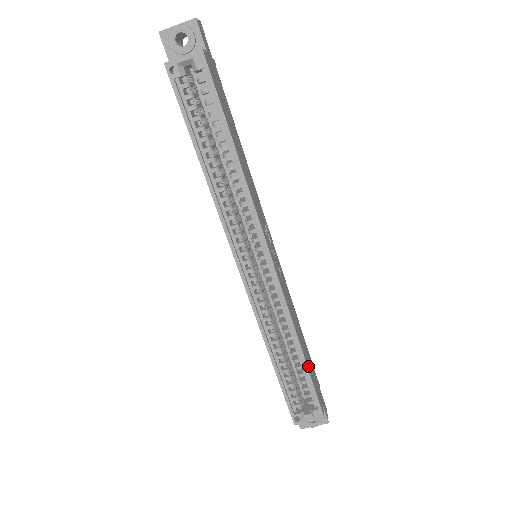
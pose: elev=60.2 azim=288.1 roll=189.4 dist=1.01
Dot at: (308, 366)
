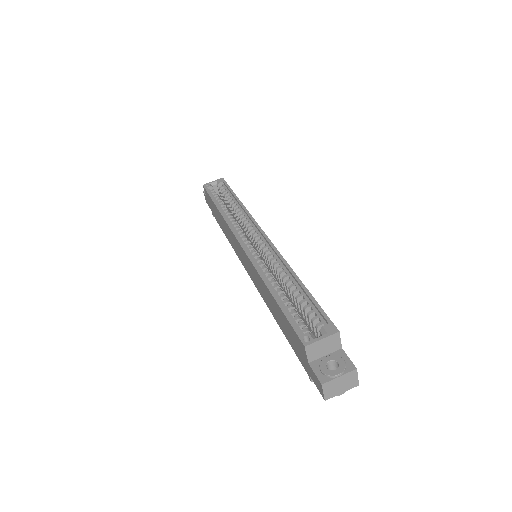
Dot at: occluded
